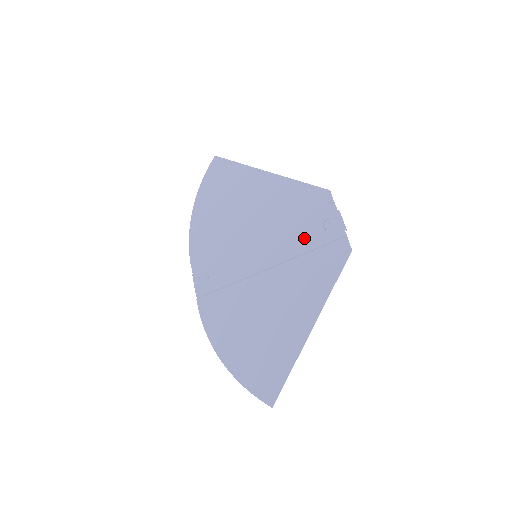
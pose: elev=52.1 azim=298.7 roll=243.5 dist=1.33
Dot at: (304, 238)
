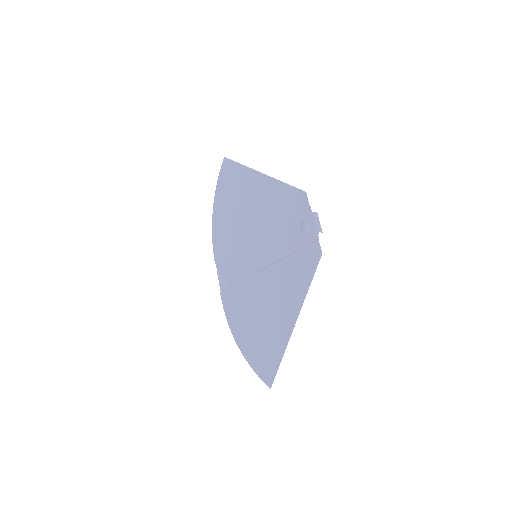
Dot at: (288, 240)
